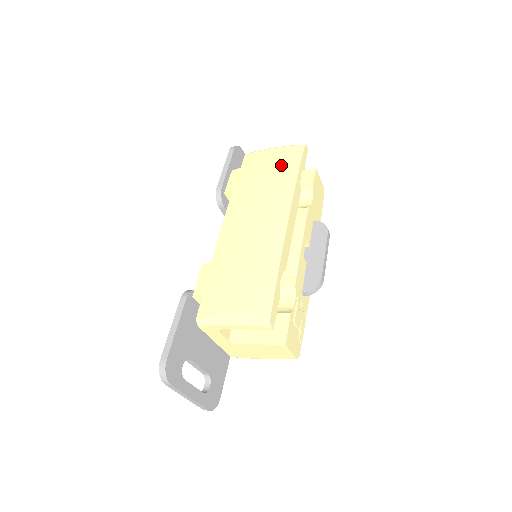
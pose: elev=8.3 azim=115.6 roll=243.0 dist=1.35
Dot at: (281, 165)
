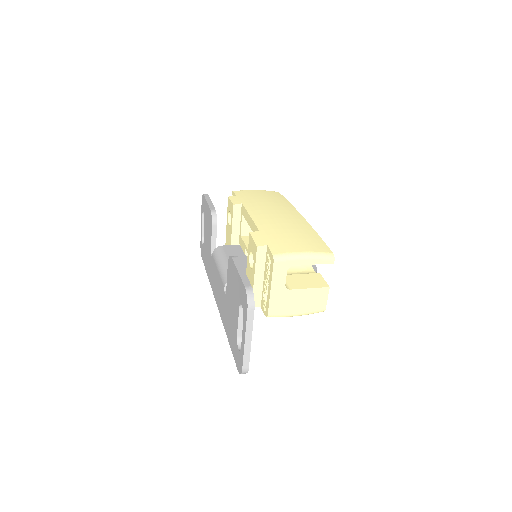
Dot at: (272, 196)
